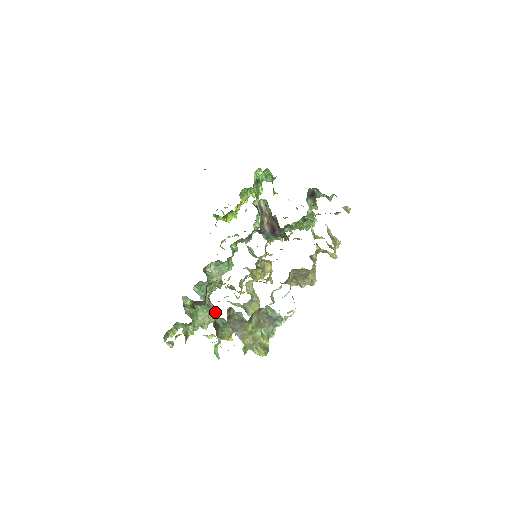
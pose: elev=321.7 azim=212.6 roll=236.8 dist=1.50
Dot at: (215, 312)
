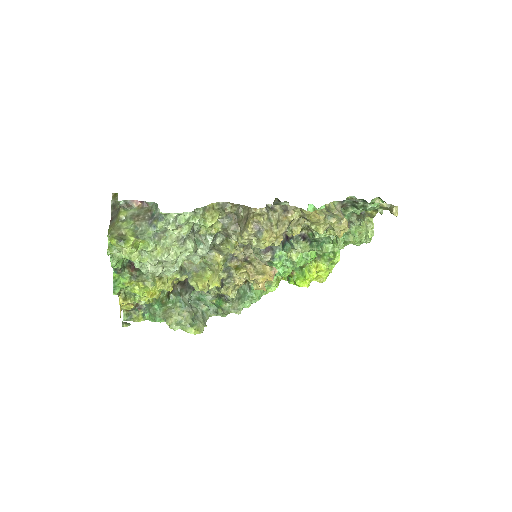
Dot at: (197, 322)
